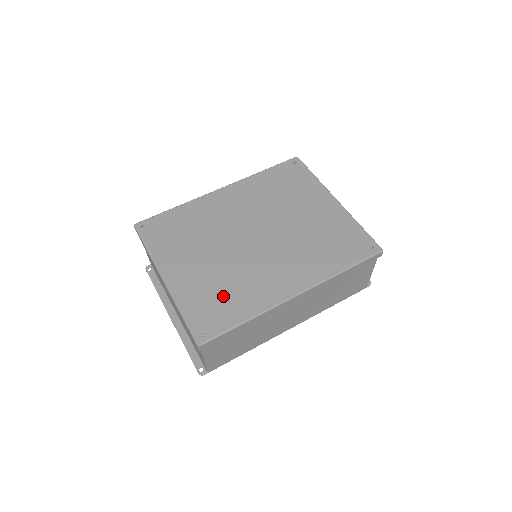
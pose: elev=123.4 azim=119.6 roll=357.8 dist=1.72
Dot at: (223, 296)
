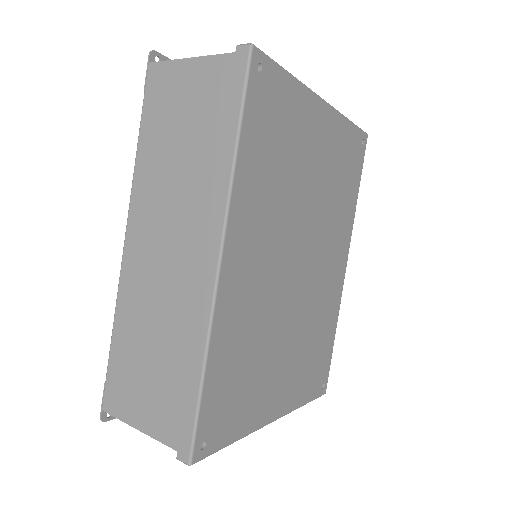
Dot at: (316, 348)
